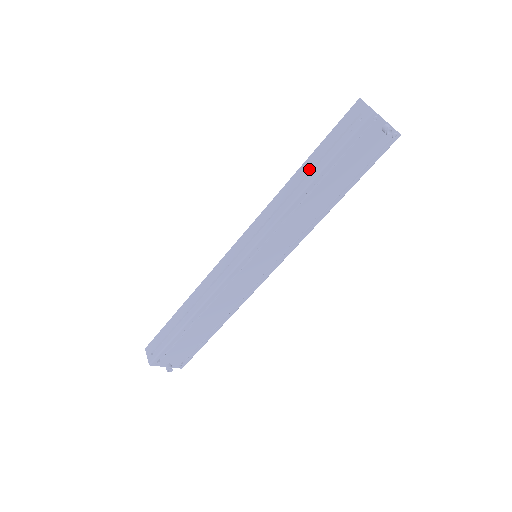
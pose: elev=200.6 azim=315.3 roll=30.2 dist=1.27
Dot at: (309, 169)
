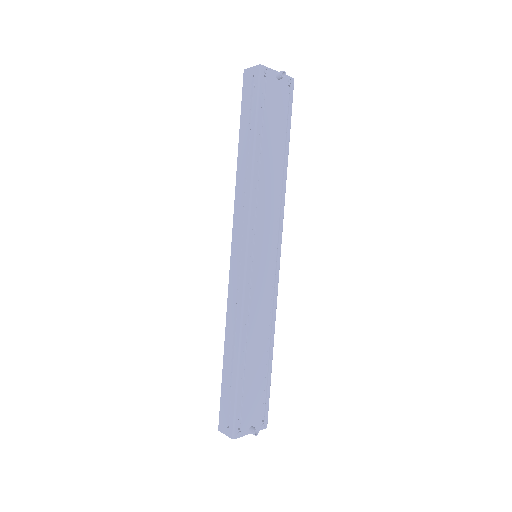
Dot at: (245, 145)
